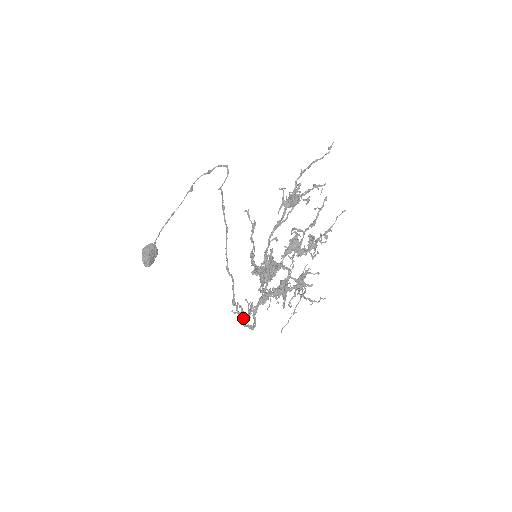
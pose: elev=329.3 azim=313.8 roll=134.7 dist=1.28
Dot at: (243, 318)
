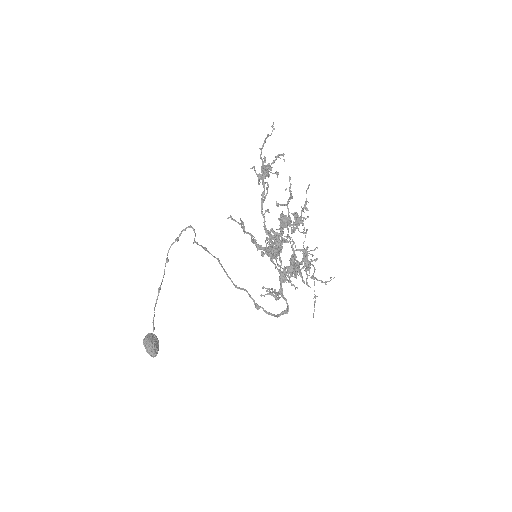
Dot at: (274, 297)
